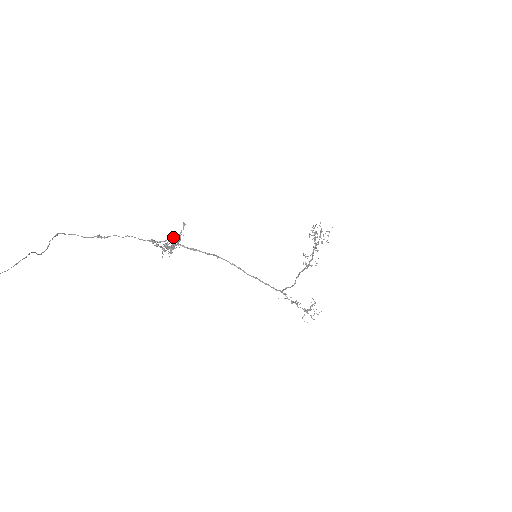
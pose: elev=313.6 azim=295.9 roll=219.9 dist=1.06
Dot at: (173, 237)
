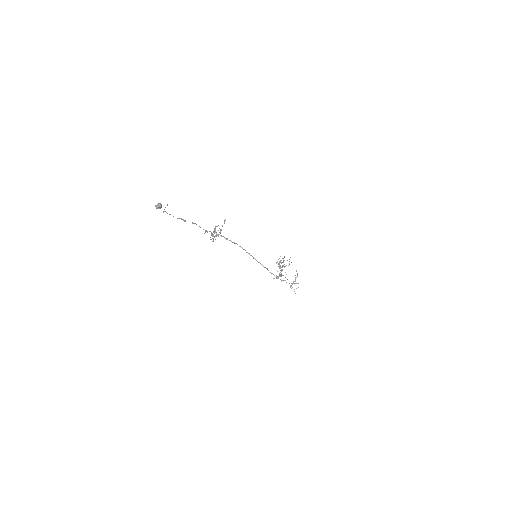
Dot at: (219, 228)
